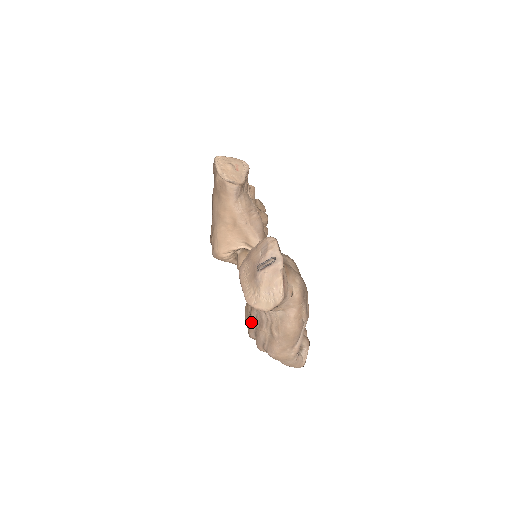
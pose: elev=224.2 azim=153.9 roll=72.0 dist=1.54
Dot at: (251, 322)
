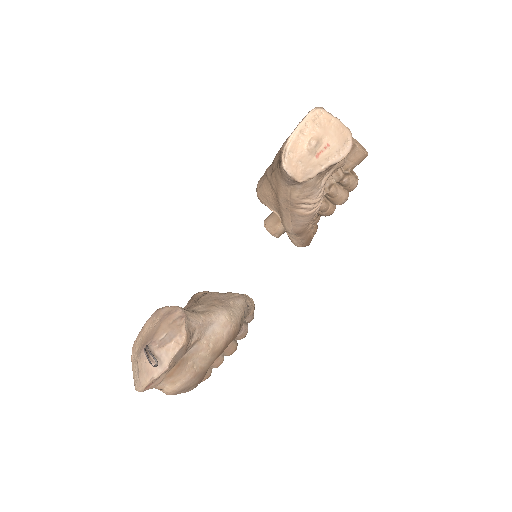
Dot at: occluded
